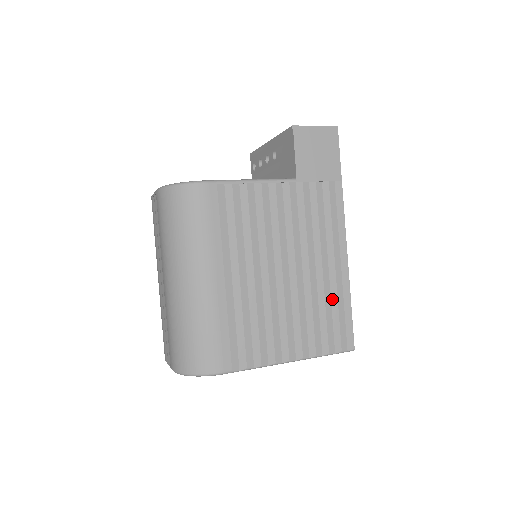
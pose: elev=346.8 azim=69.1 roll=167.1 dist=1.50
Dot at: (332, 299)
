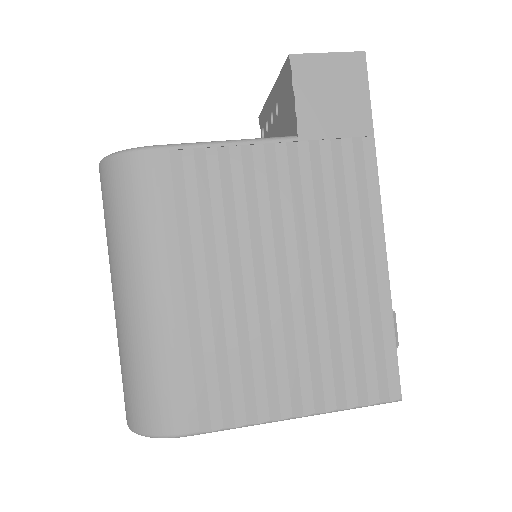
Dot at: (362, 321)
